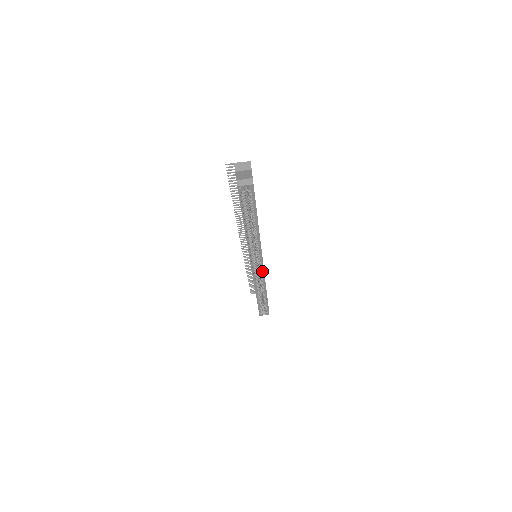
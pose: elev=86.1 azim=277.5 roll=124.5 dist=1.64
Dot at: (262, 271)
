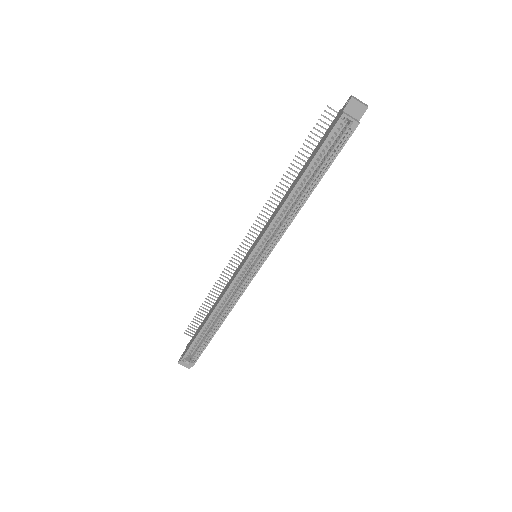
Dot at: (250, 278)
